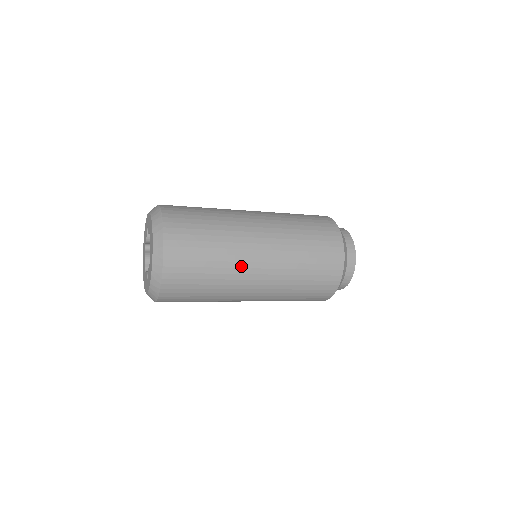
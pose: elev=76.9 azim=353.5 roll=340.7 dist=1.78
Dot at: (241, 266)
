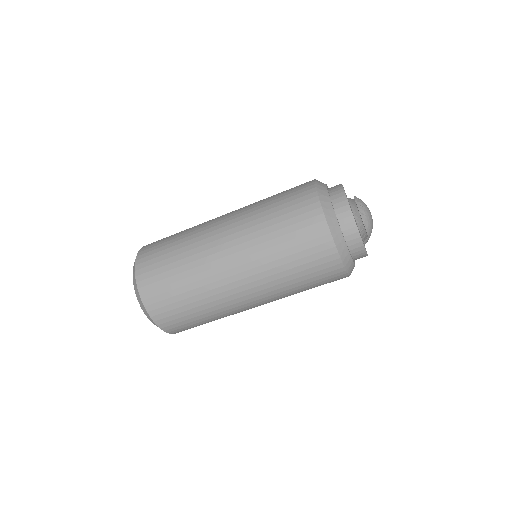
Dot at: (203, 243)
